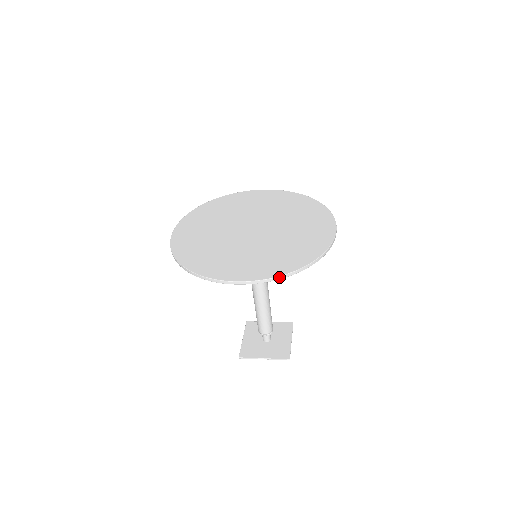
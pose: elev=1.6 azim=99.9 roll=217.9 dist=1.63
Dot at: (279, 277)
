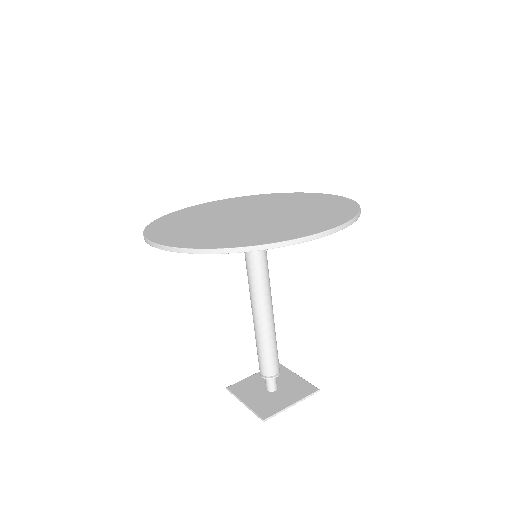
Dot at: (353, 220)
